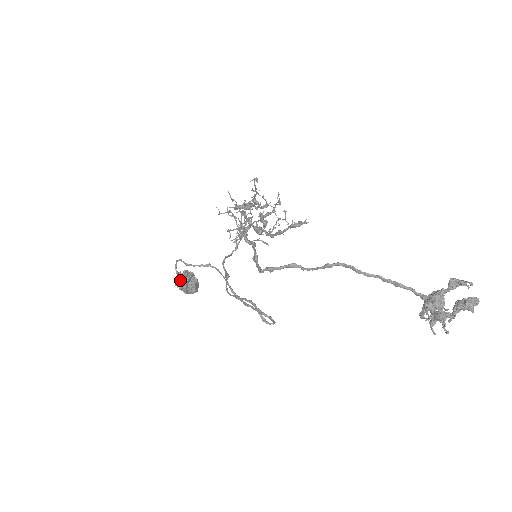
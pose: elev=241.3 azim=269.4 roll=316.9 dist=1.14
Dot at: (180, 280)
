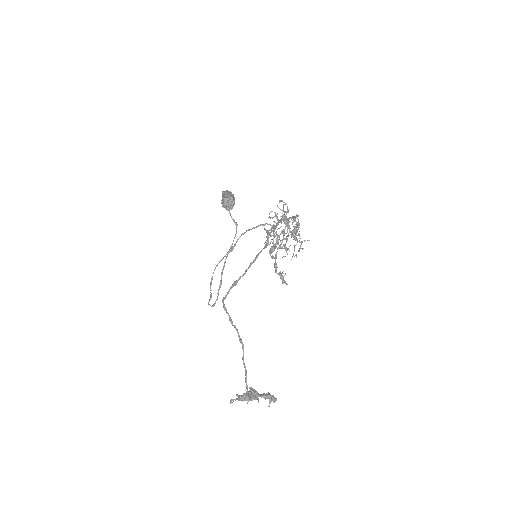
Dot at: (224, 199)
